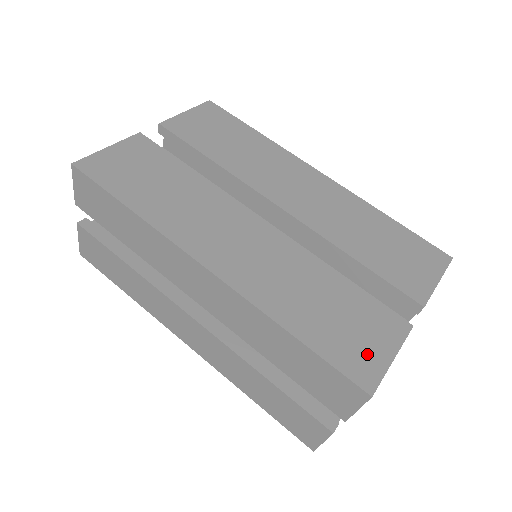
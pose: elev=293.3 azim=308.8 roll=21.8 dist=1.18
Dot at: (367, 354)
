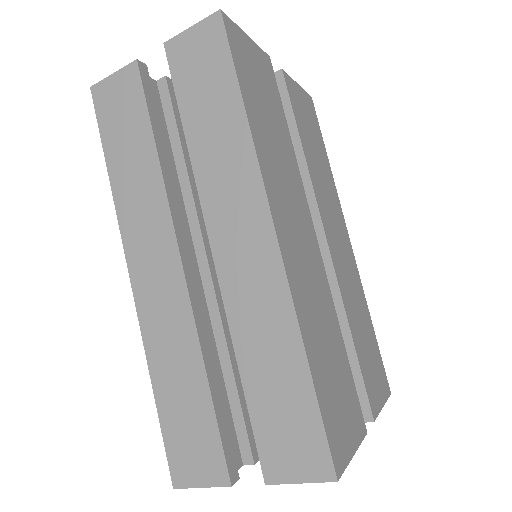
Dot at: (343, 433)
